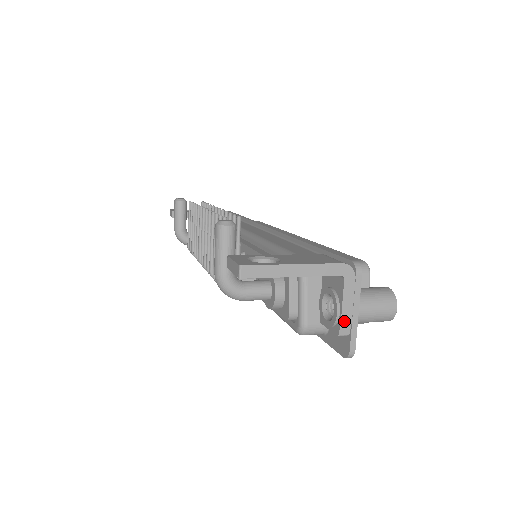
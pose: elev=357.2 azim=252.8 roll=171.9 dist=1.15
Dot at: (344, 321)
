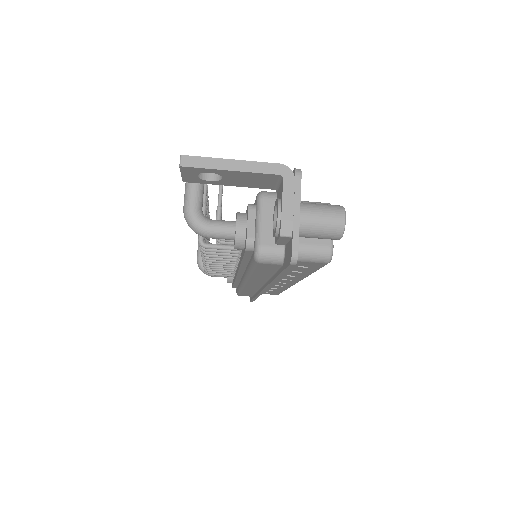
Dot at: (285, 220)
